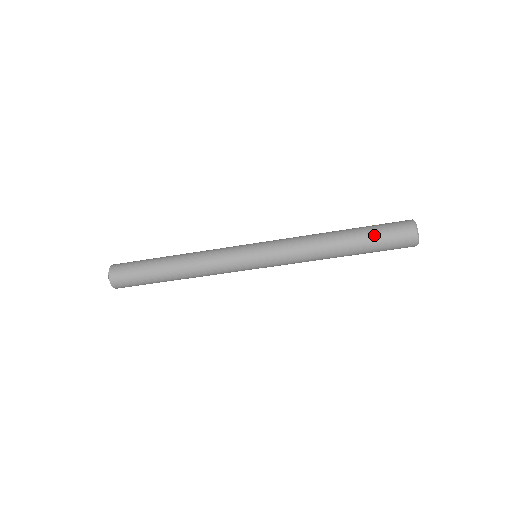
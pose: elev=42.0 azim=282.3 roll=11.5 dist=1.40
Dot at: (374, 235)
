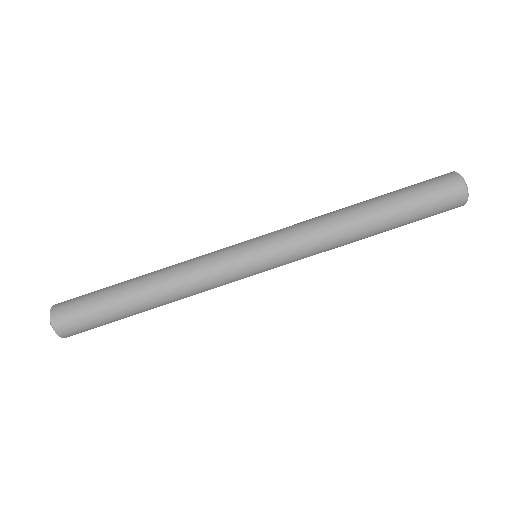
Dot at: (406, 190)
